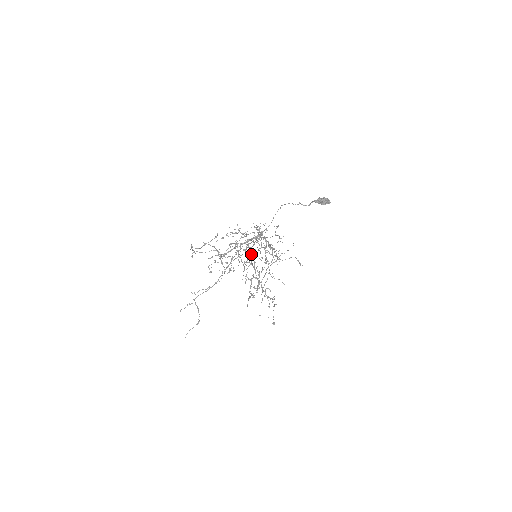
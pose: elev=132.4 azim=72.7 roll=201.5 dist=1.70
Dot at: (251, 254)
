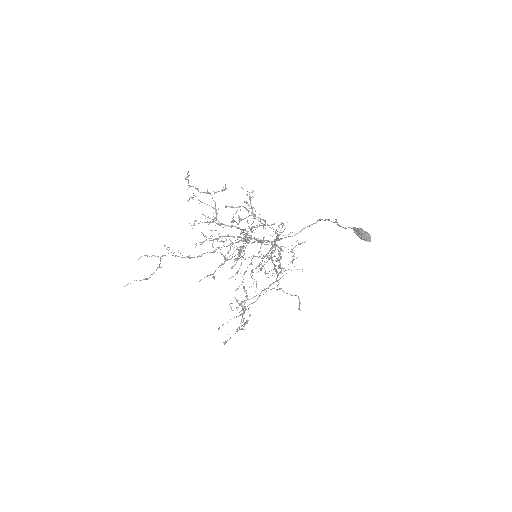
Dot at: (248, 240)
